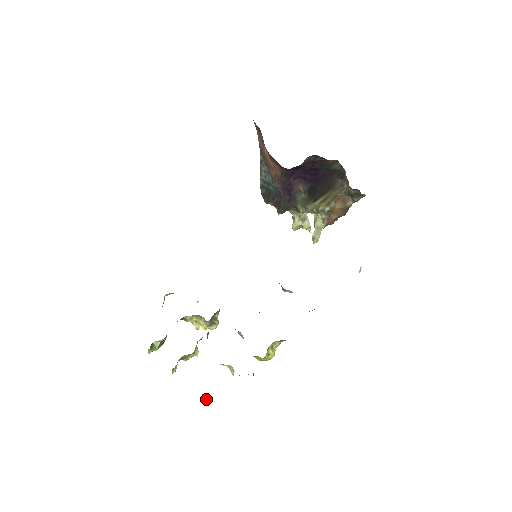
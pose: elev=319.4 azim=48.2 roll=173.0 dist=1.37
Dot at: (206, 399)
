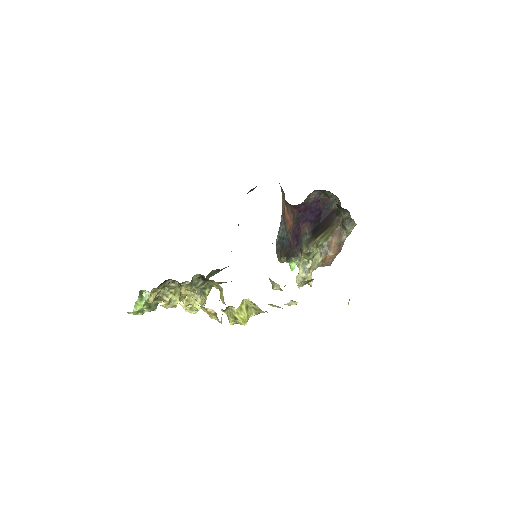
Dot at: (170, 302)
